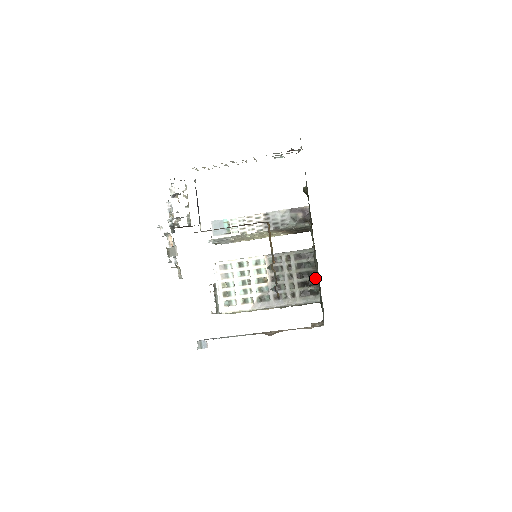
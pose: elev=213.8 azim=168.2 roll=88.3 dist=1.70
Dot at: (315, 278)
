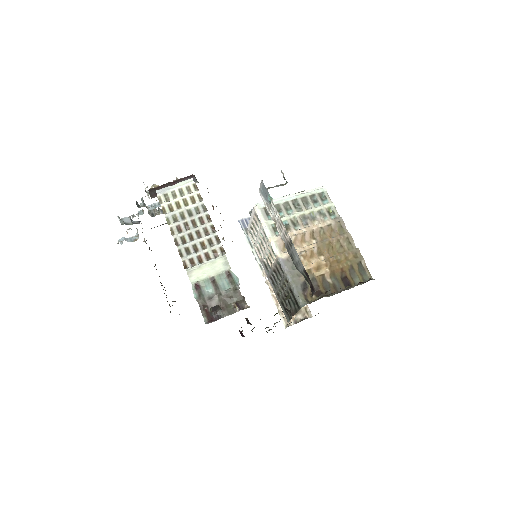
Dot at: (291, 314)
